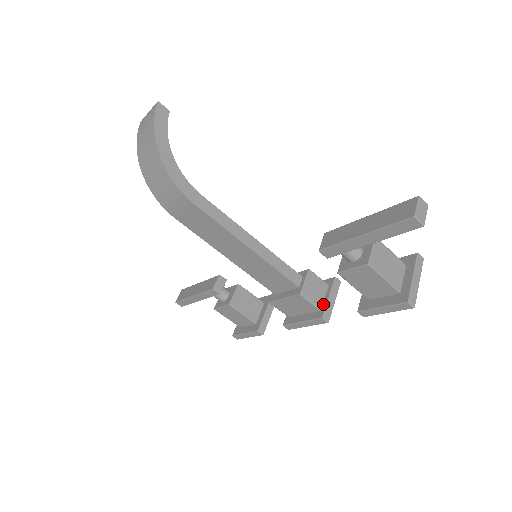
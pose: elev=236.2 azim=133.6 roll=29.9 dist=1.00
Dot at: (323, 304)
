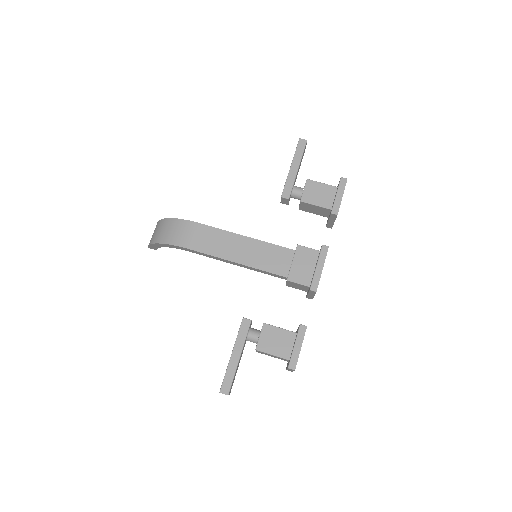
Dot at: (319, 252)
